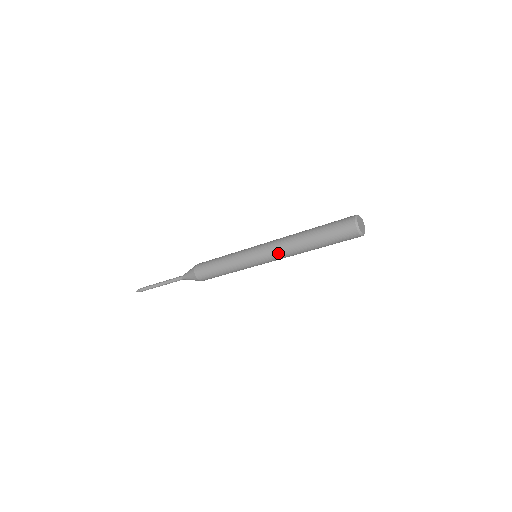
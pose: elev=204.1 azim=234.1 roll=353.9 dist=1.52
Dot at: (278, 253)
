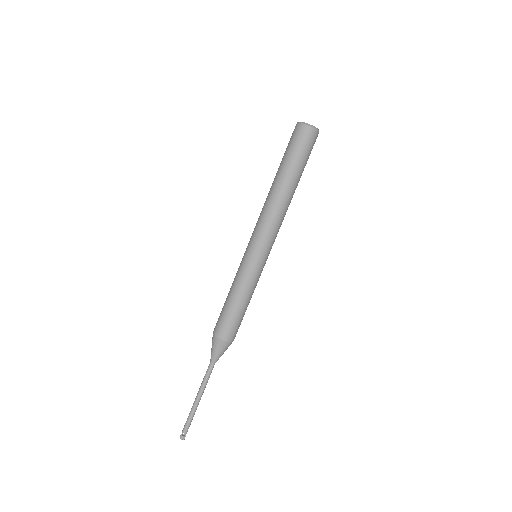
Dot at: (259, 218)
